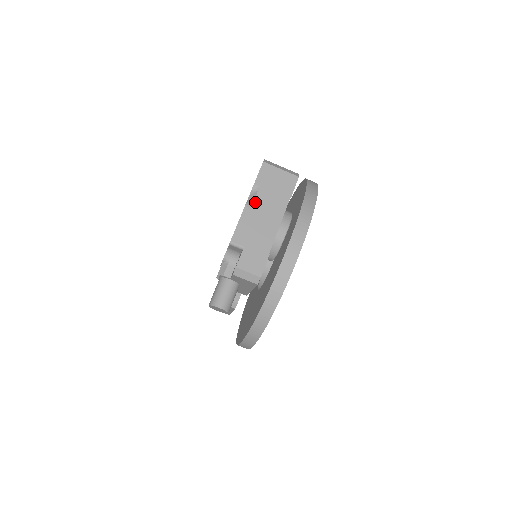
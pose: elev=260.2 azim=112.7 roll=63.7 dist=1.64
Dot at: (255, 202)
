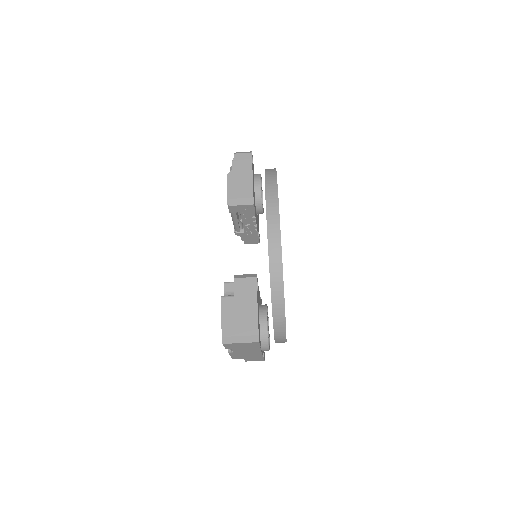
Dot at: (234, 352)
